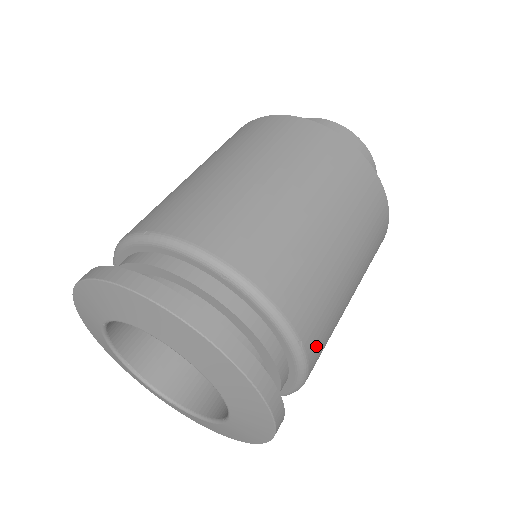
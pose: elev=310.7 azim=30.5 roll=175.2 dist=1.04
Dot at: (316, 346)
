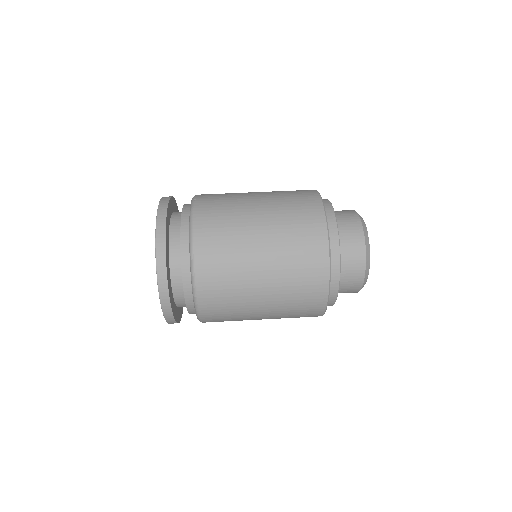
Dot at: (209, 307)
